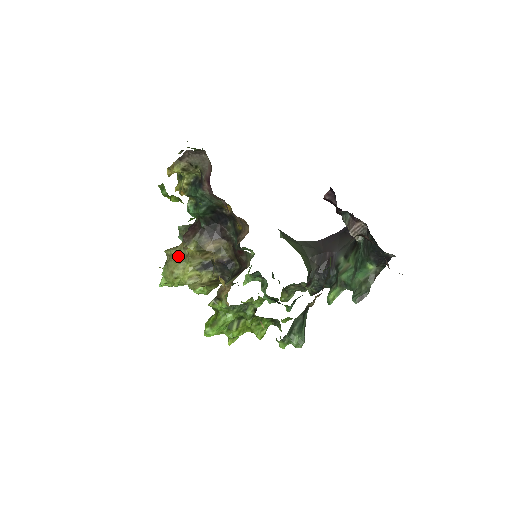
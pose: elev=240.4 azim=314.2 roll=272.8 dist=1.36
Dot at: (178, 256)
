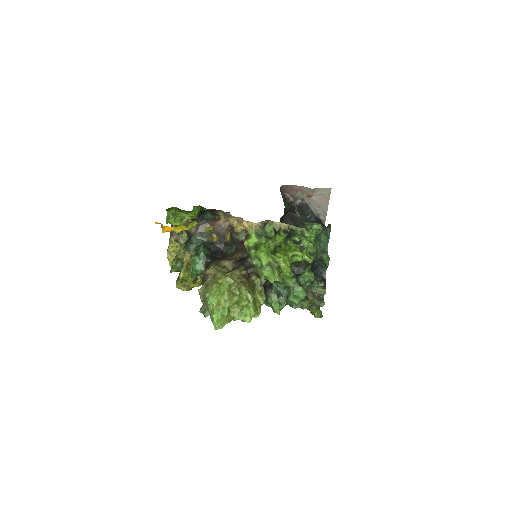
Dot at: occluded
